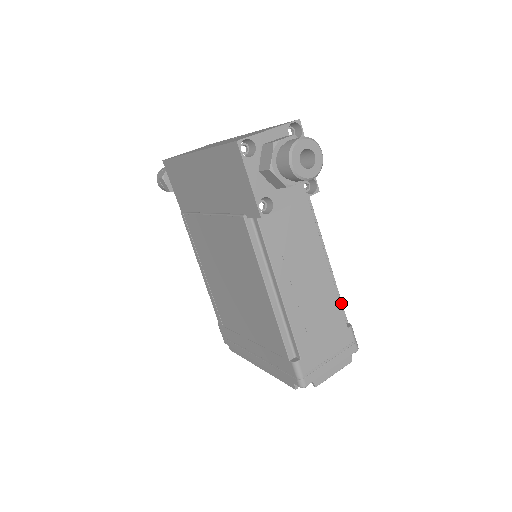
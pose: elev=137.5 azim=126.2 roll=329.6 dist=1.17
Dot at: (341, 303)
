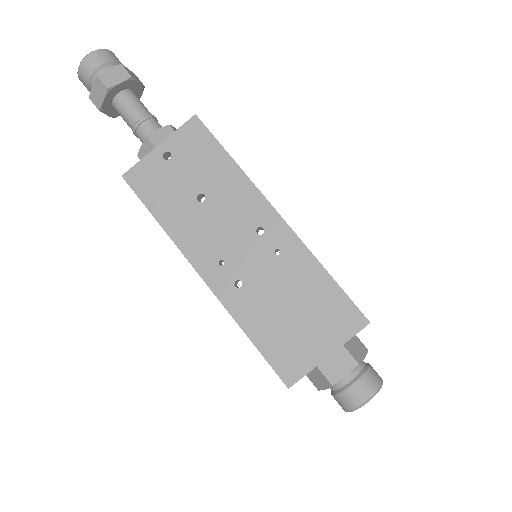
Dot at: occluded
